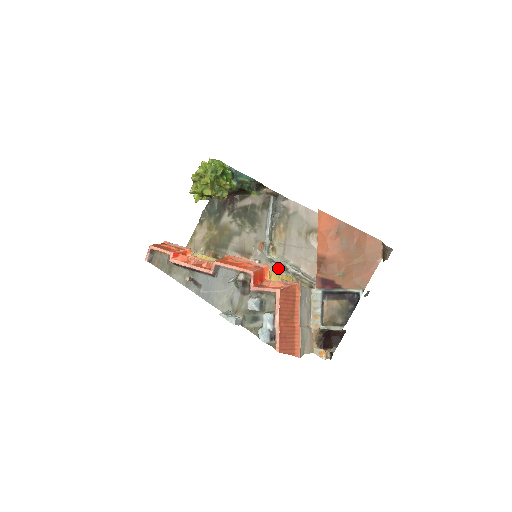
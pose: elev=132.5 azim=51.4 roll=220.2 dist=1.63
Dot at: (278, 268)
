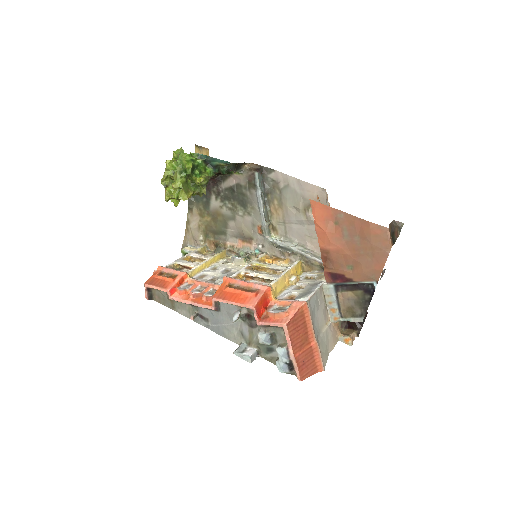
Dot at: (284, 252)
